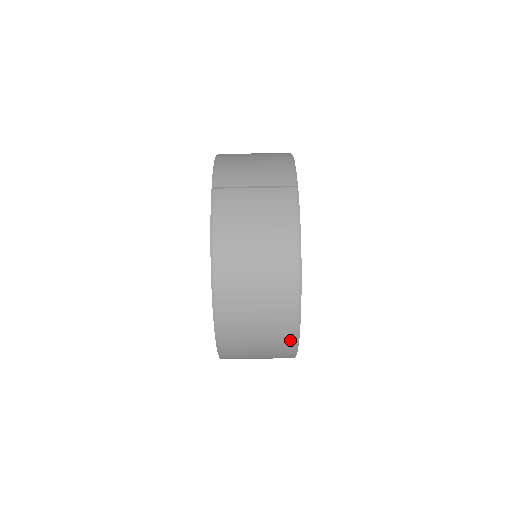
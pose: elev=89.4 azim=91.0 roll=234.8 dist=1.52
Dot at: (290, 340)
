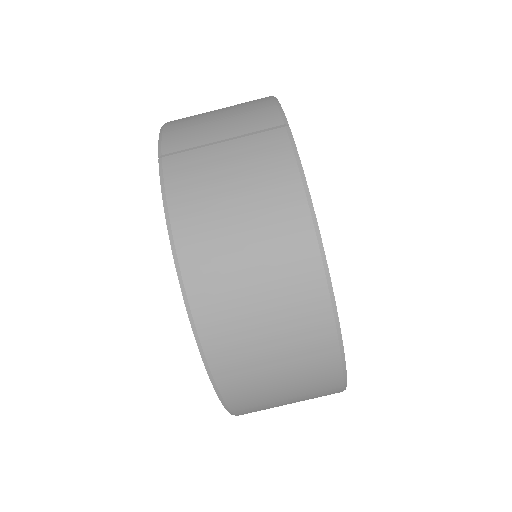
Dot at: (331, 366)
